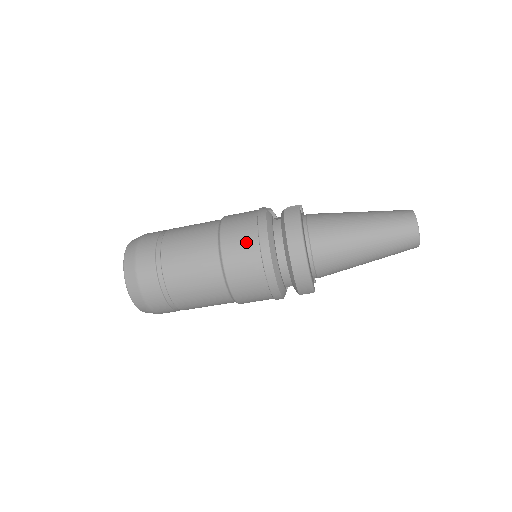
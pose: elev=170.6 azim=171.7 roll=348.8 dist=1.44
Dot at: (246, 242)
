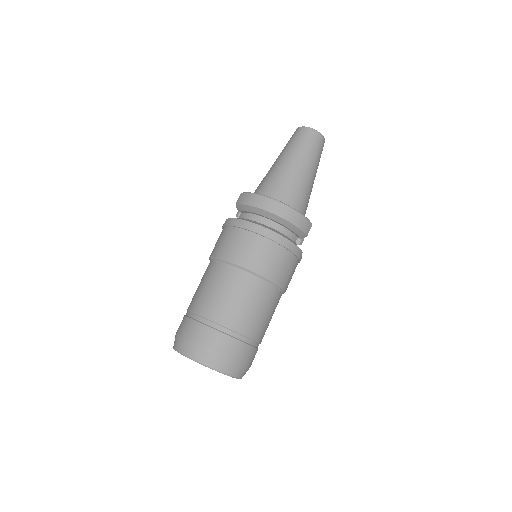
Dot at: (240, 240)
